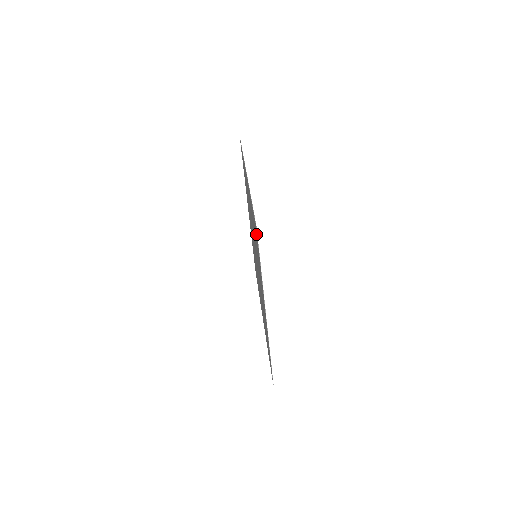
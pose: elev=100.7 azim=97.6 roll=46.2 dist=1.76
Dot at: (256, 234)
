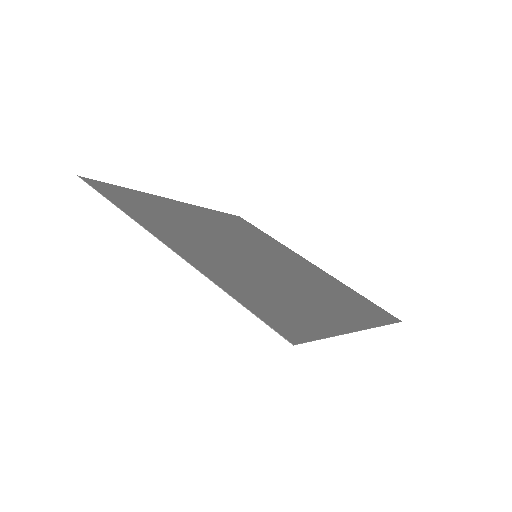
Dot at: (288, 329)
